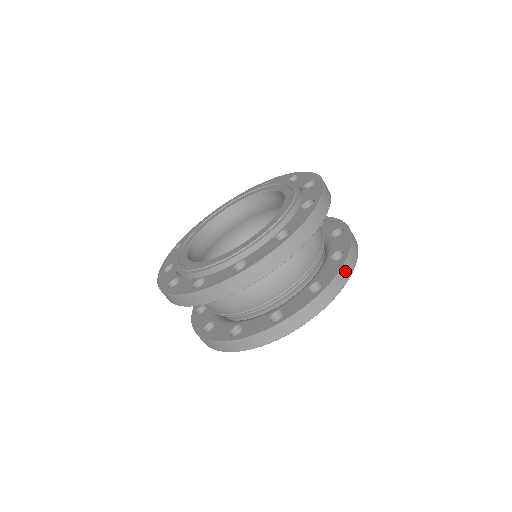
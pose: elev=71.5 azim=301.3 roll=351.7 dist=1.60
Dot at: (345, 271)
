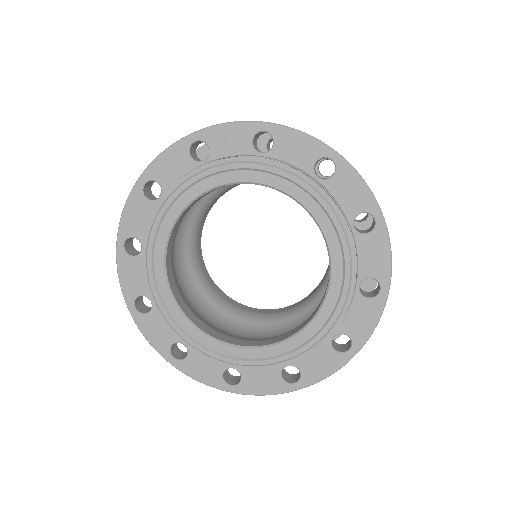
Dot at: occluded
